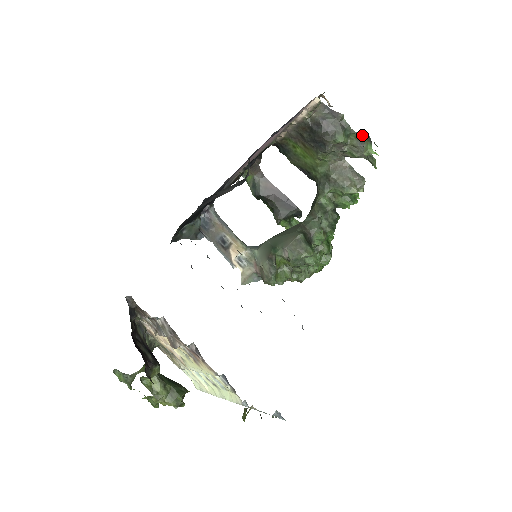
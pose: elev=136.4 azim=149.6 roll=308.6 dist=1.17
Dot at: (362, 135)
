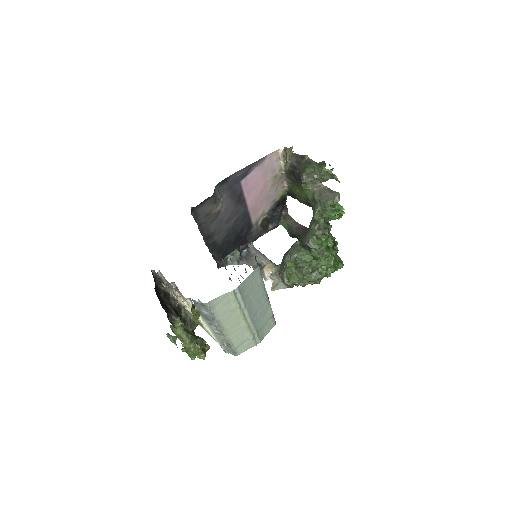
Dot at: (321, 163)
